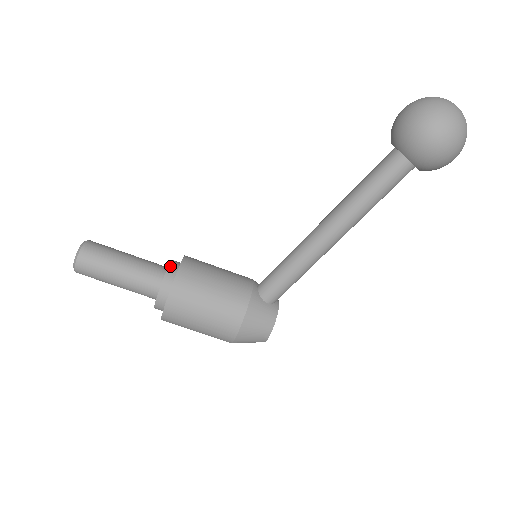
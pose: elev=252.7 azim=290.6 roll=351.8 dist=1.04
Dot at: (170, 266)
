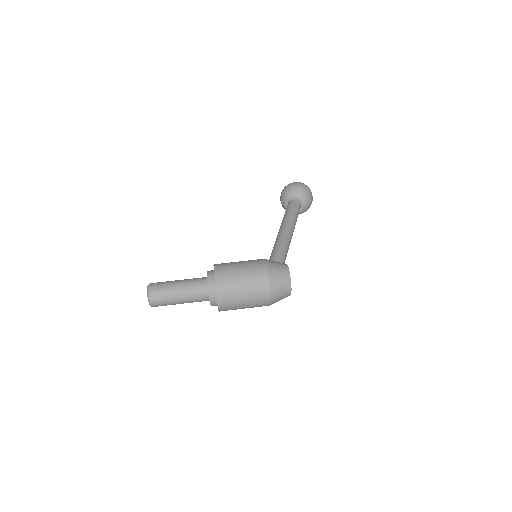
Dot at: occluded
